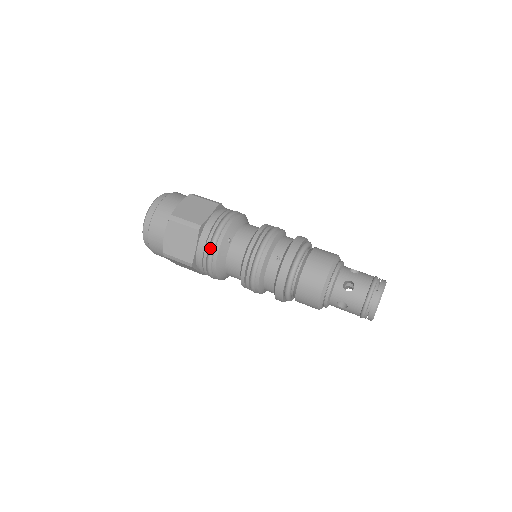
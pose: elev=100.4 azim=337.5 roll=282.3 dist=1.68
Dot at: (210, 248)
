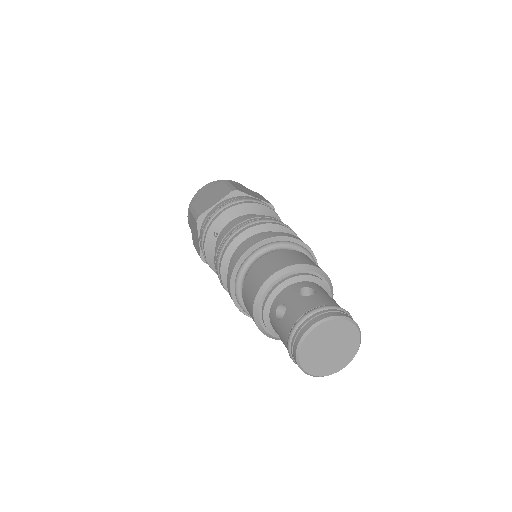
Dot at: (201, 242)
